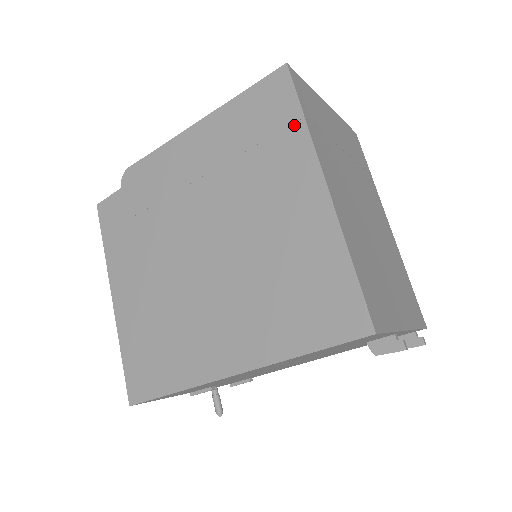
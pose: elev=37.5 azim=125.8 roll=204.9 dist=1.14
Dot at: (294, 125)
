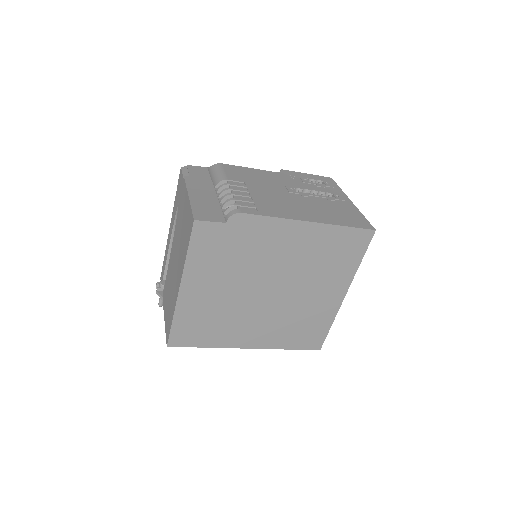
Dot at: (355, 263)
